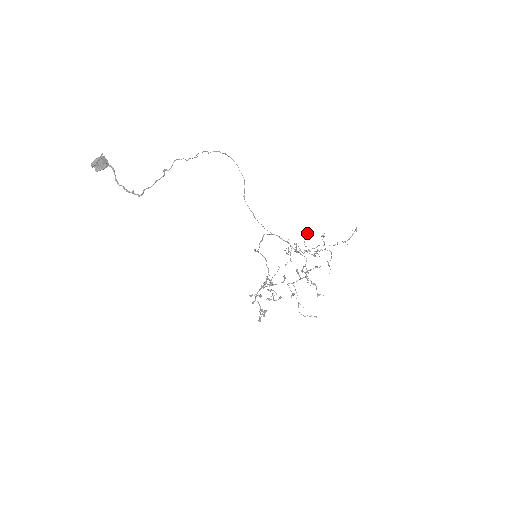
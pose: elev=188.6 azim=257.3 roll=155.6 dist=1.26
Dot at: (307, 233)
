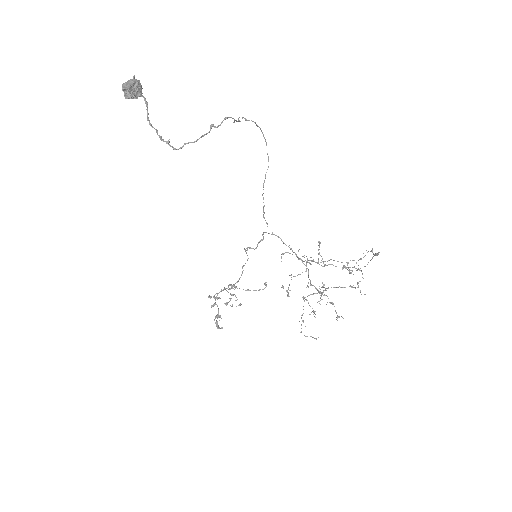
Dot at: (320, 243)
